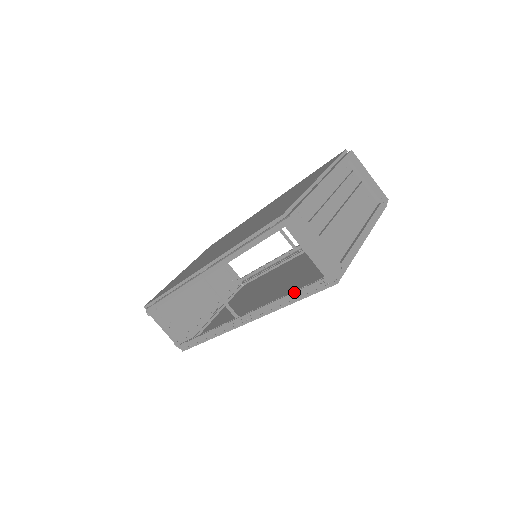
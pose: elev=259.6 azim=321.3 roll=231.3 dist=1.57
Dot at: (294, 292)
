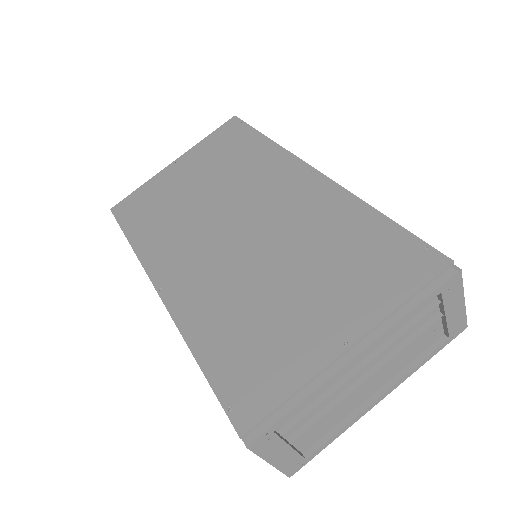
Dot at: occluded
